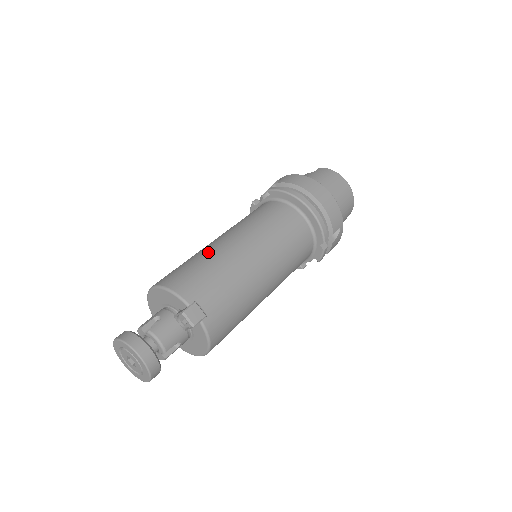
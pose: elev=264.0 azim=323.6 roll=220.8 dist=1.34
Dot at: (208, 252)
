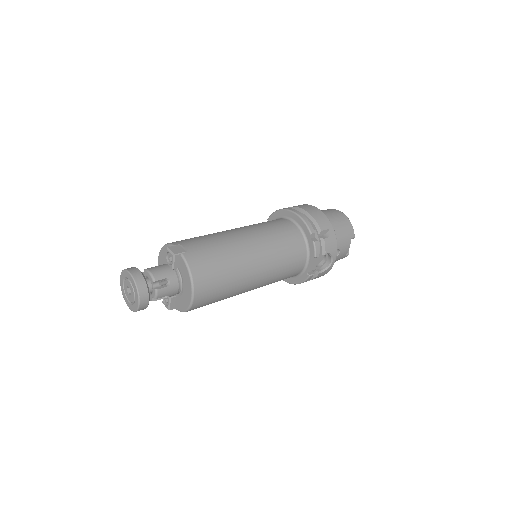
Dot at: occluded
